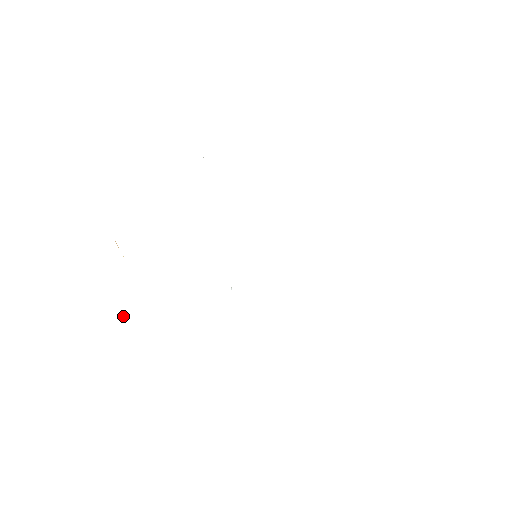
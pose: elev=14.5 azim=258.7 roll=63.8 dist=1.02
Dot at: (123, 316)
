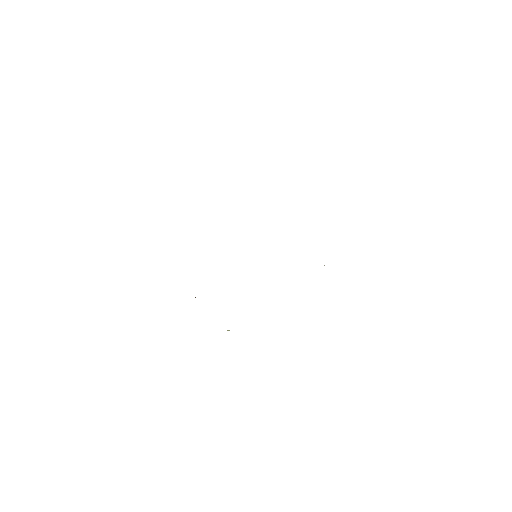
Dot at: (227, 330)
